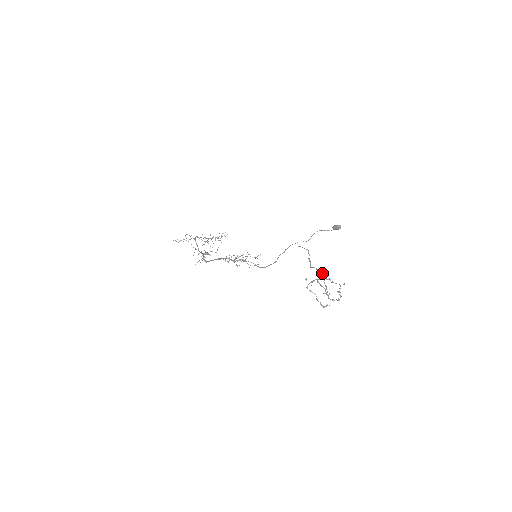
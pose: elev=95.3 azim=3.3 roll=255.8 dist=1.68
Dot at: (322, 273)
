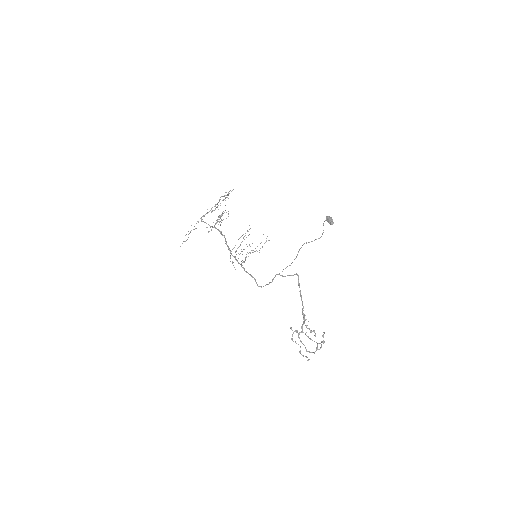
Dot at: occluded
